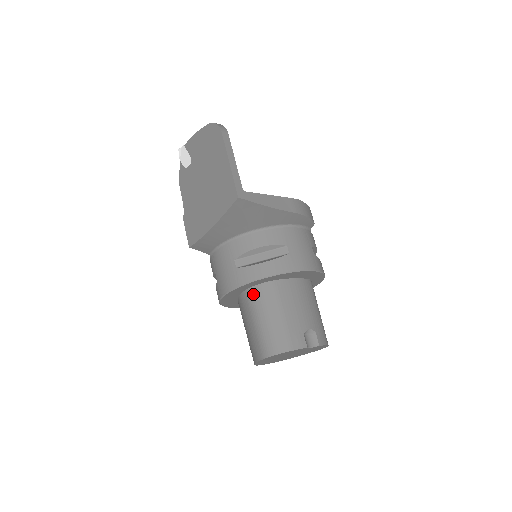
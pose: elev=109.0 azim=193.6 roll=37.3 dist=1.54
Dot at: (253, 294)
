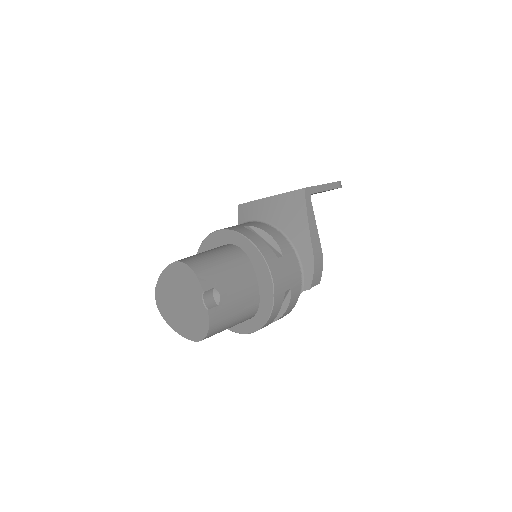
Dot at: (228, 246)
